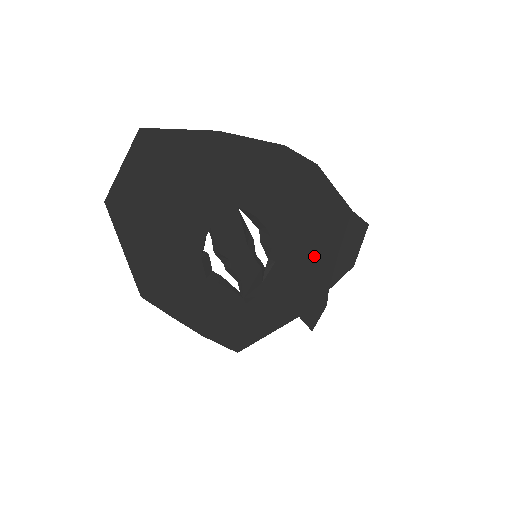
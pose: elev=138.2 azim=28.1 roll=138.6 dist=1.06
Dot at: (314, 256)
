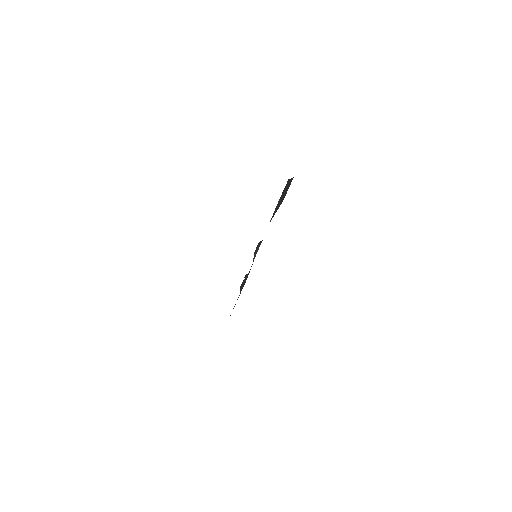
Dot at: occluded
